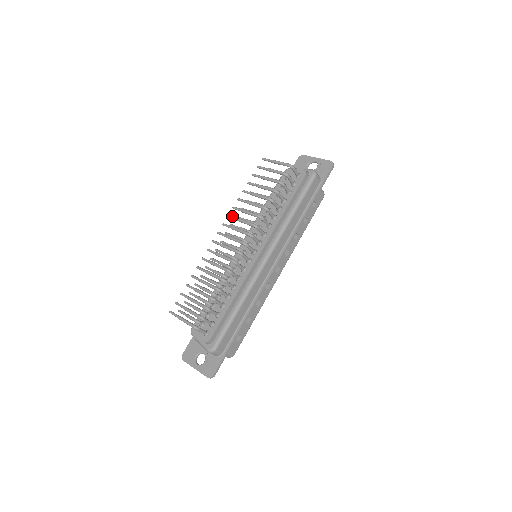
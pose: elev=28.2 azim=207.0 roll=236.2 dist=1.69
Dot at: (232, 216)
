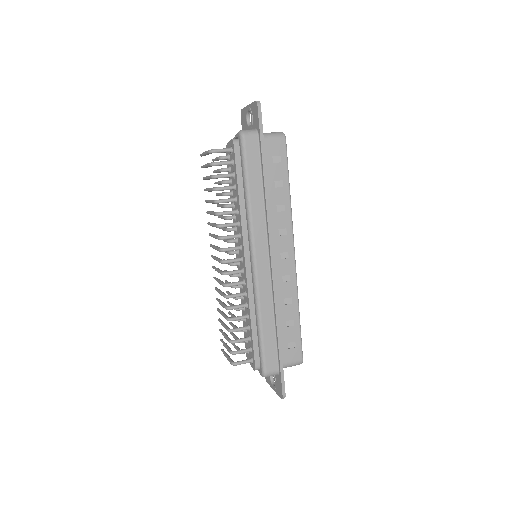
Dot at: (210, 234)
